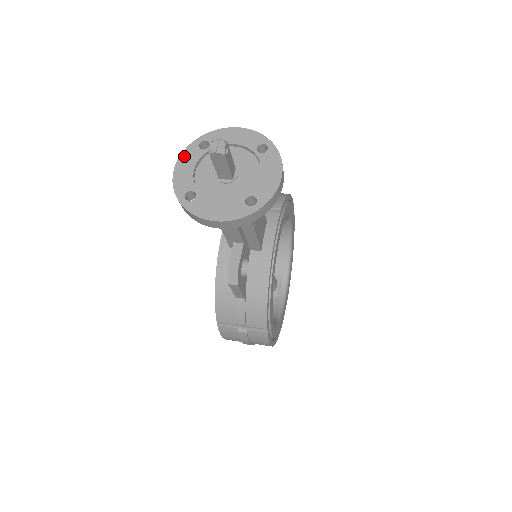
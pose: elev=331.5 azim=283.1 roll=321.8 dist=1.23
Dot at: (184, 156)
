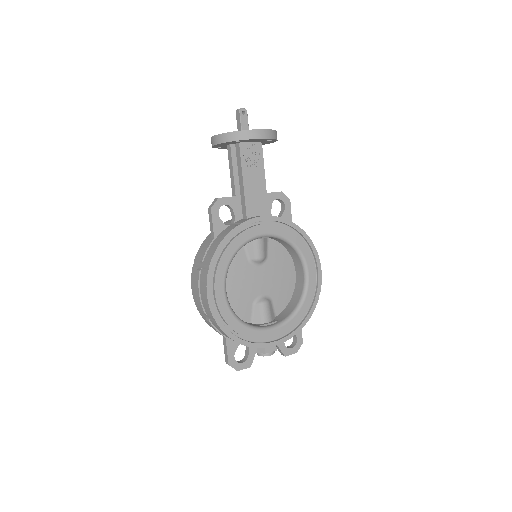
Dot at: occluded
